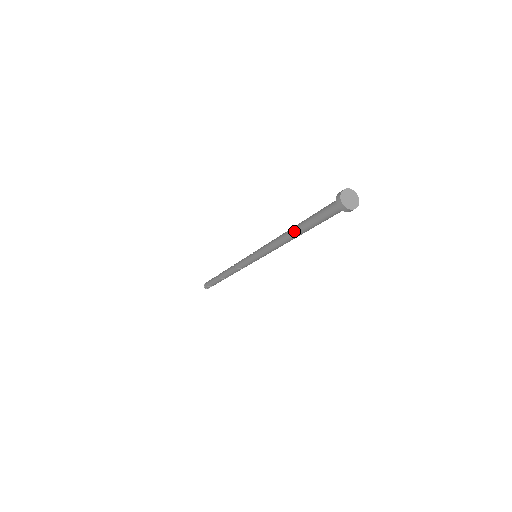
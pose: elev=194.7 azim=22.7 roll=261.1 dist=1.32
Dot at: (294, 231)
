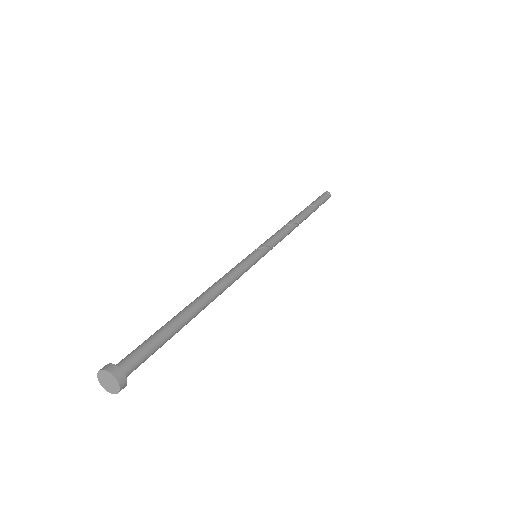
Dot at: occluded
